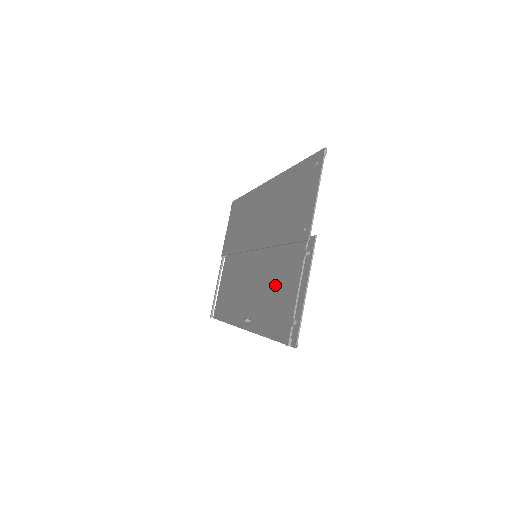
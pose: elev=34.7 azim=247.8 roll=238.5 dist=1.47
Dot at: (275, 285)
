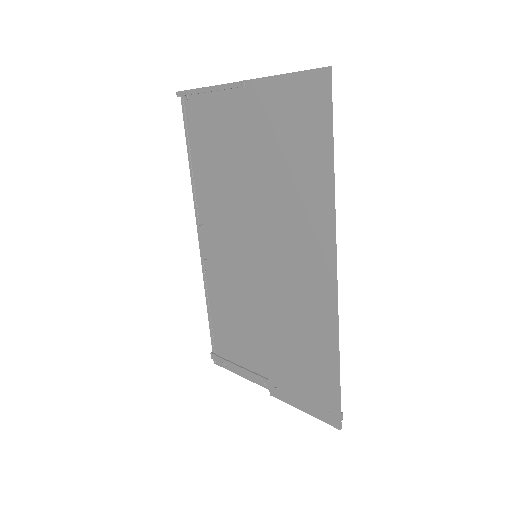
Dot at: (240, 318)
